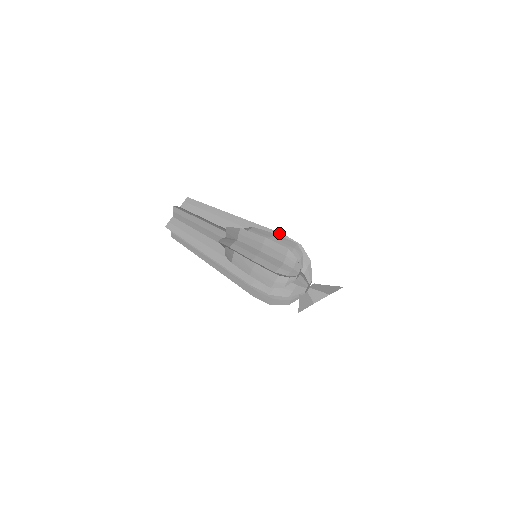
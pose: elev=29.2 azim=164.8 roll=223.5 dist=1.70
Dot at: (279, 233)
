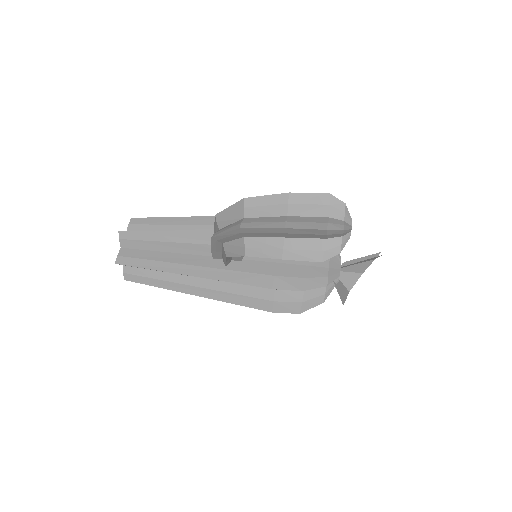
Dot at: occluded
